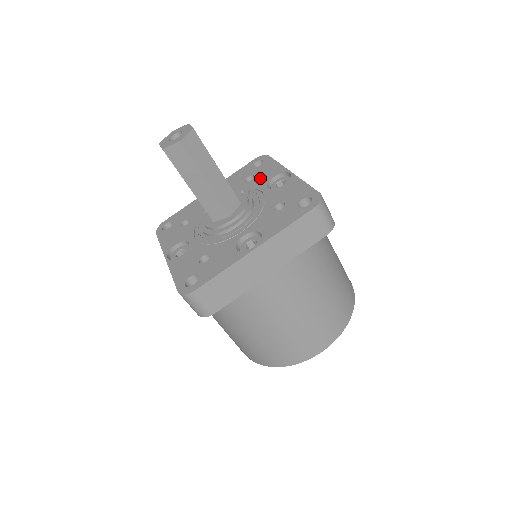
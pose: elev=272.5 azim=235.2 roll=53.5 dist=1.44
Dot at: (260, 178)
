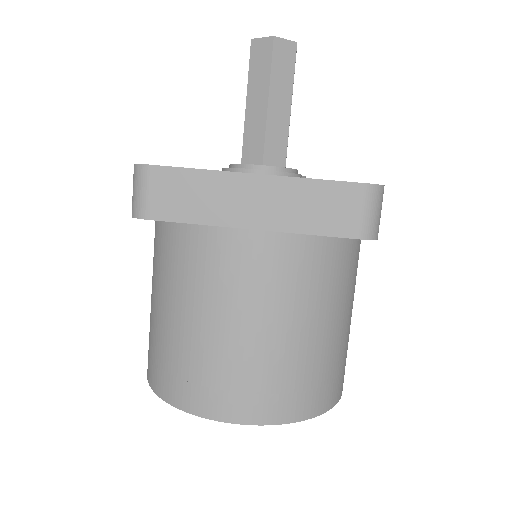
Dot at: occluded
